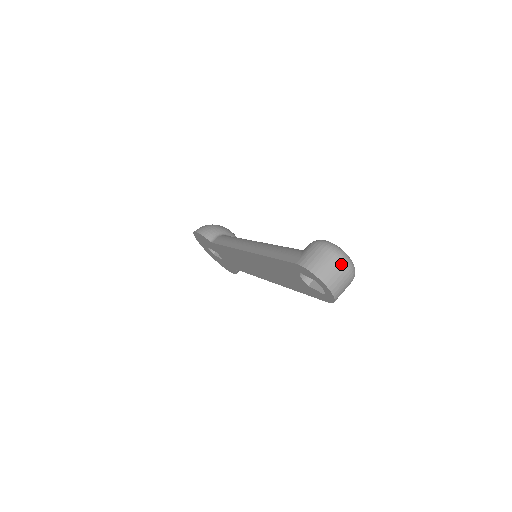
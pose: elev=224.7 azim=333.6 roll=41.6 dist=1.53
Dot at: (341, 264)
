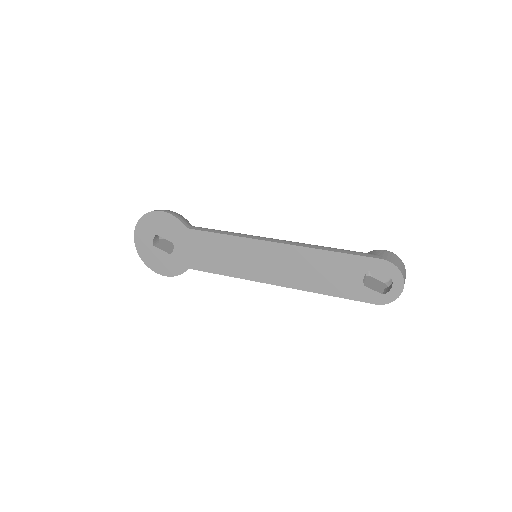
Dot at: occluded
